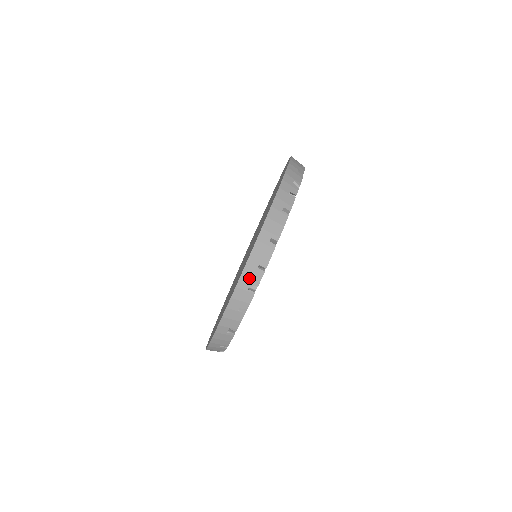
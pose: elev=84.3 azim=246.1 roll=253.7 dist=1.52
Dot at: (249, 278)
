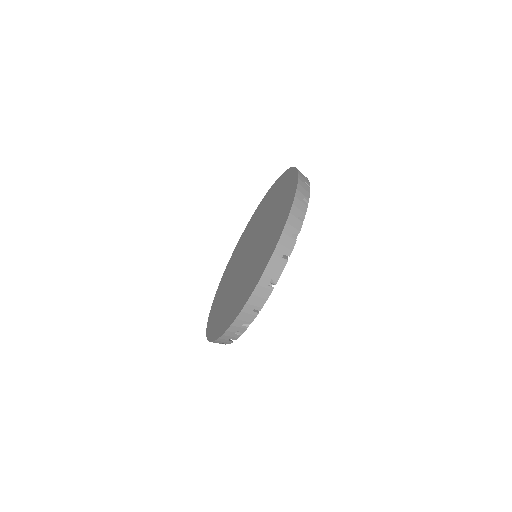
Dot at: (292, 226)
